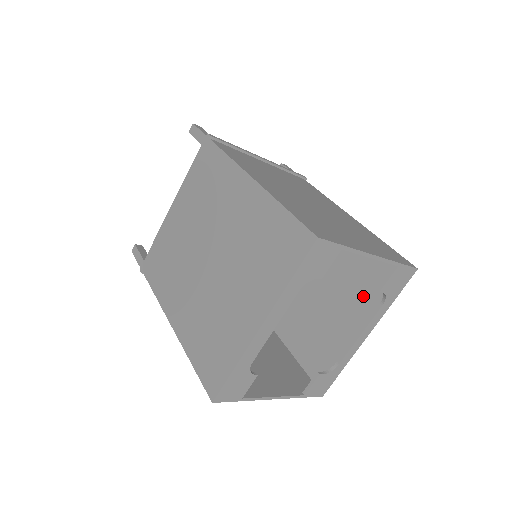
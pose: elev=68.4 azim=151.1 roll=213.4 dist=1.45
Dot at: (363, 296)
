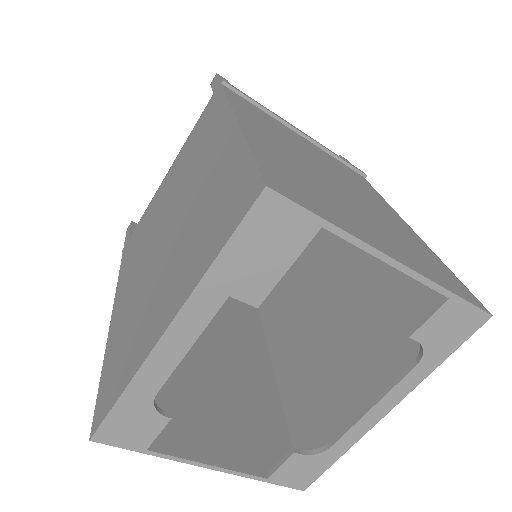
Dot at: (395, 346)
